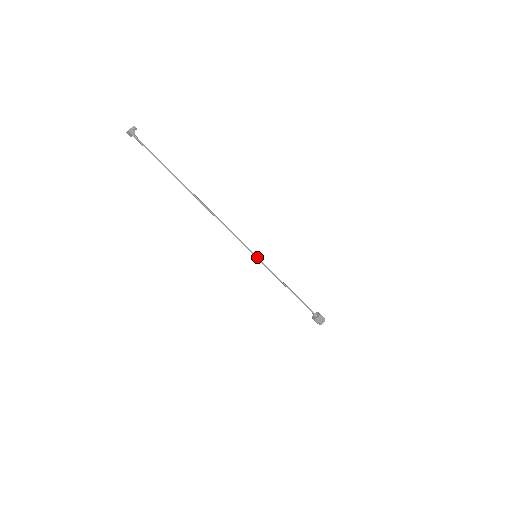
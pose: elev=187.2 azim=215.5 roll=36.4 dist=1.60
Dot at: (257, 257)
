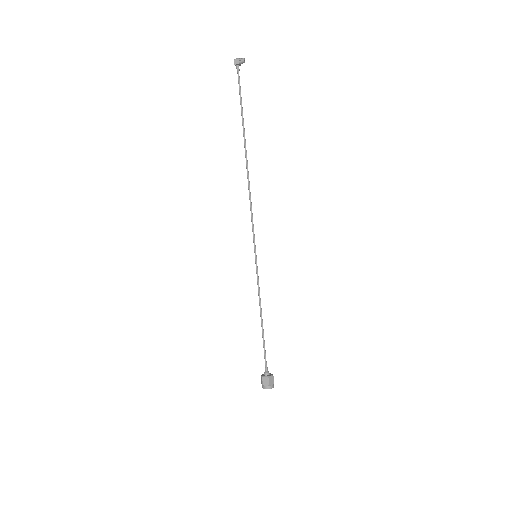
Dot at: (256, 258)
